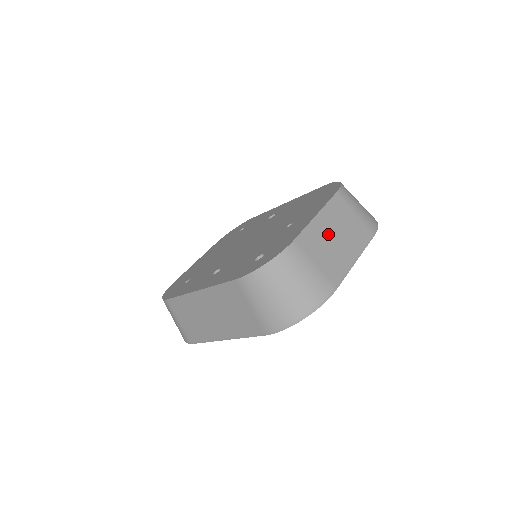
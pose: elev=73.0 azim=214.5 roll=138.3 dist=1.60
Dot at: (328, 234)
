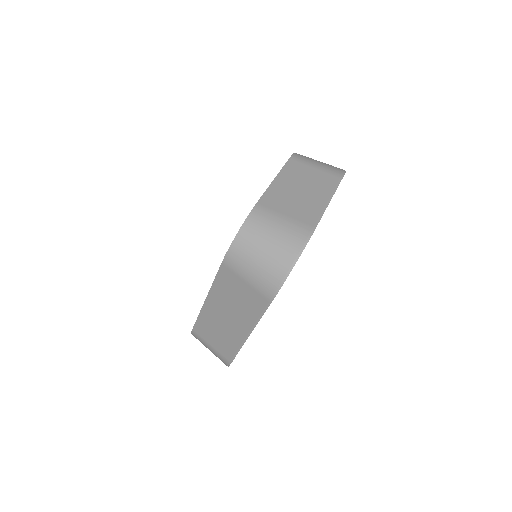
Dot at: (291, 190)
